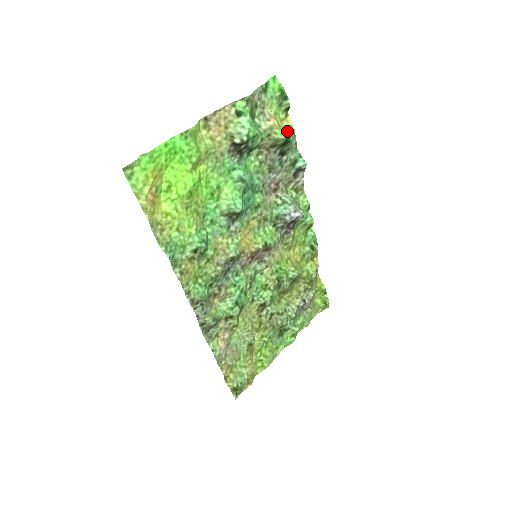
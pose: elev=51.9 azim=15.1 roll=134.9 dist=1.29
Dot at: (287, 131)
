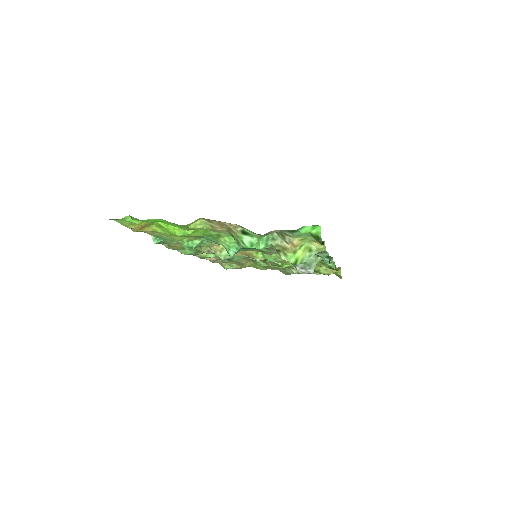
Dot at: (313, 249)
